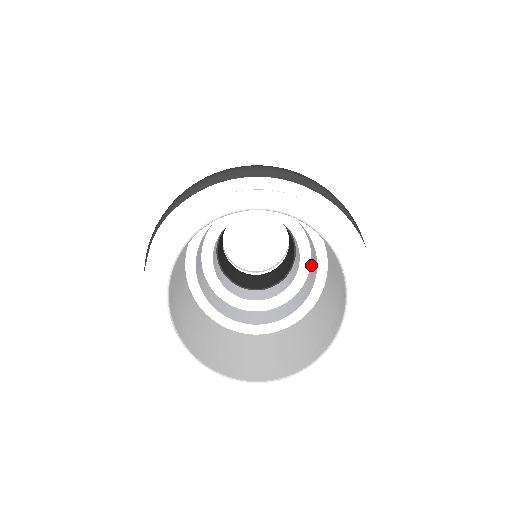
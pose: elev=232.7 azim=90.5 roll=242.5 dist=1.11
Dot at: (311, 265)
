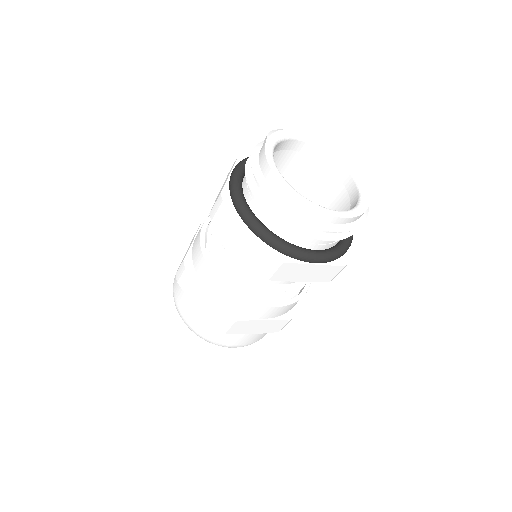
Dot at: occluded
